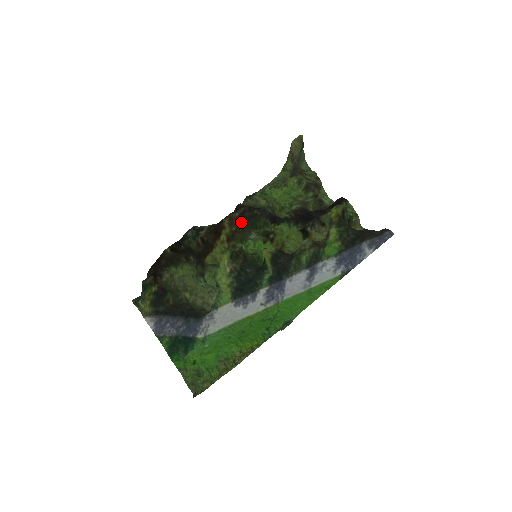
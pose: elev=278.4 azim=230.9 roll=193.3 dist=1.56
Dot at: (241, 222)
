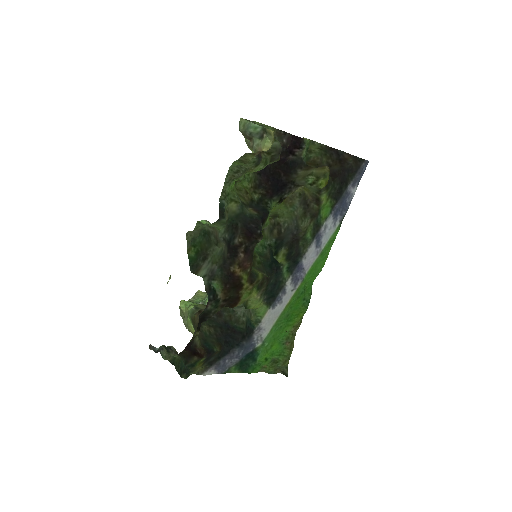
Dot at: (251, 260)
